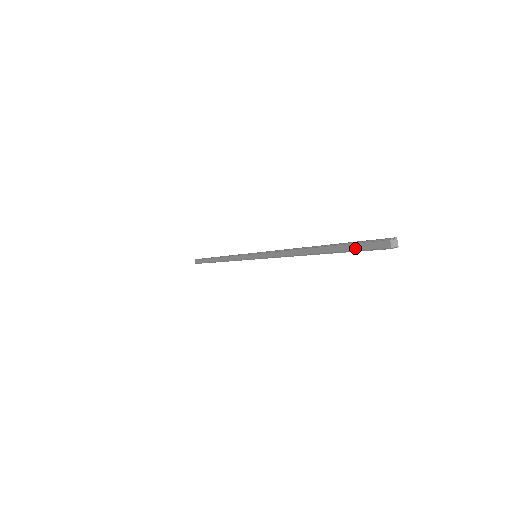
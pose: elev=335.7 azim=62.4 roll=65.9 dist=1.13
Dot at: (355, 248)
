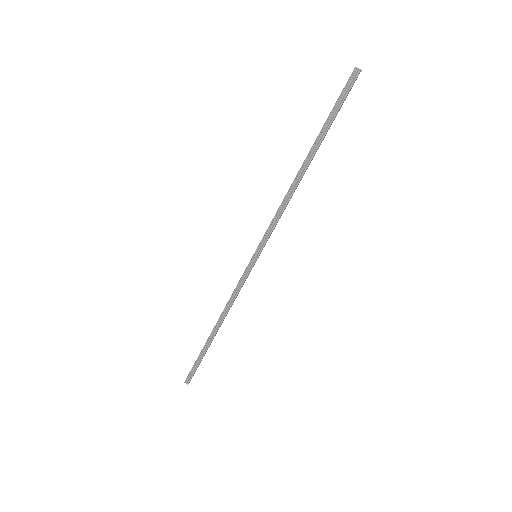
Dot at: (195, 362)
